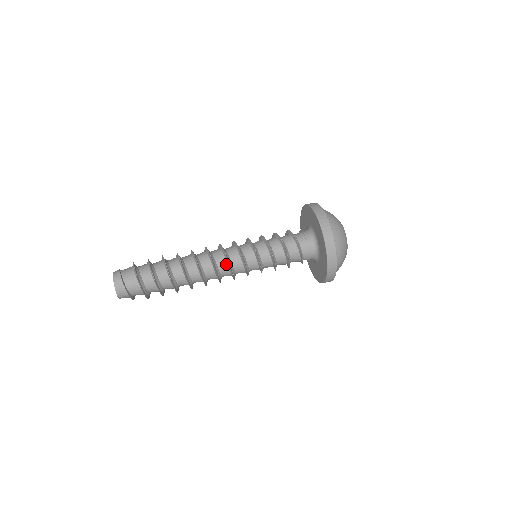
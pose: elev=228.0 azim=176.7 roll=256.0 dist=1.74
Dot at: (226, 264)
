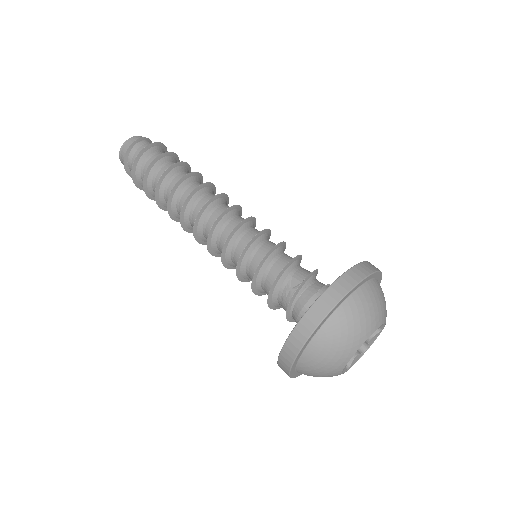
Dot at: (217, 219)
